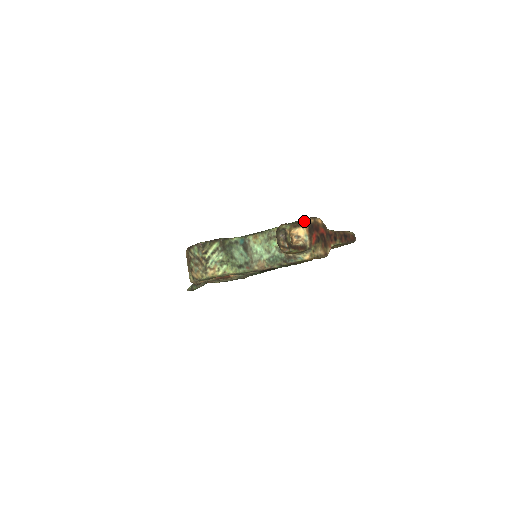
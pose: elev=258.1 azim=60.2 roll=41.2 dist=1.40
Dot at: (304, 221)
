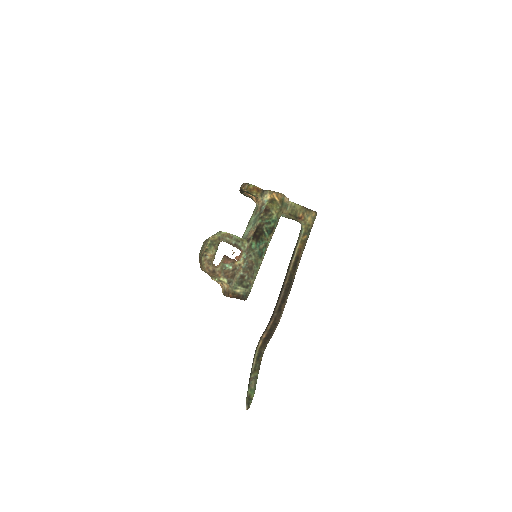
Dot at: occluded
